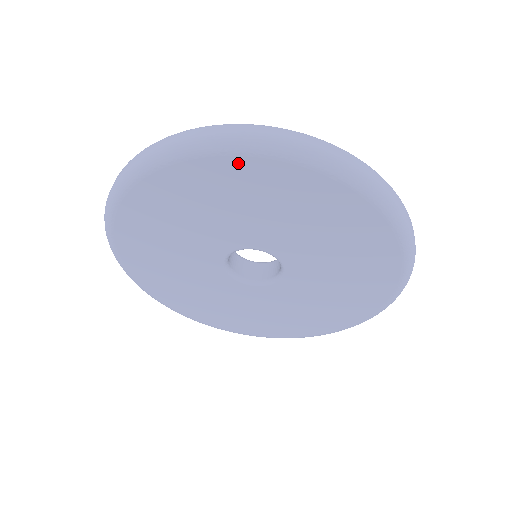
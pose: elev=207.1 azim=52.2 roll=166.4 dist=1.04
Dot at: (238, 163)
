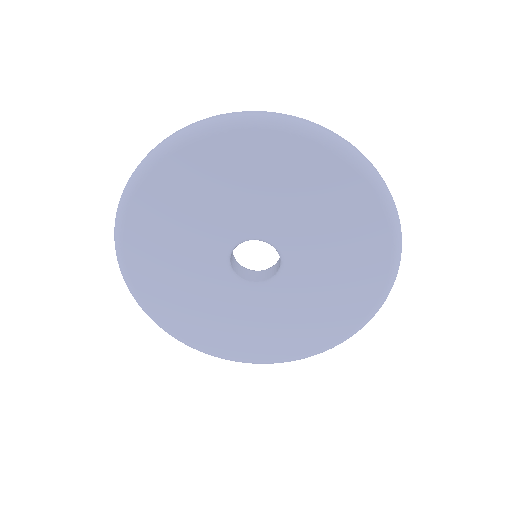
Dot at: (181, 157)
